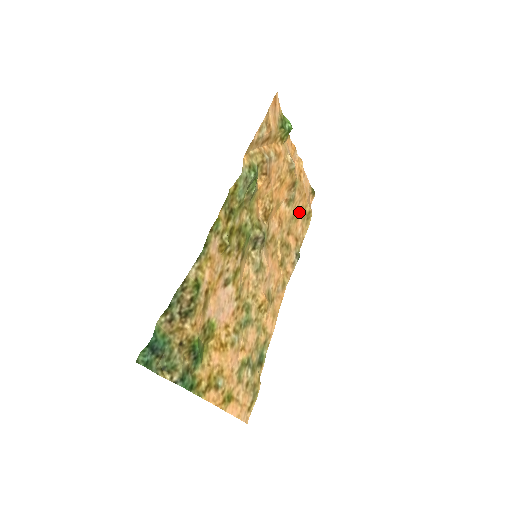
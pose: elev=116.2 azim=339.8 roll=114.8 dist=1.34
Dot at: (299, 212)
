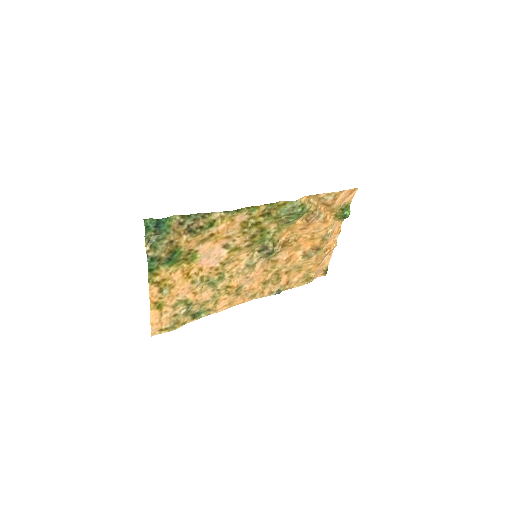
Dot at: (305, 269)
